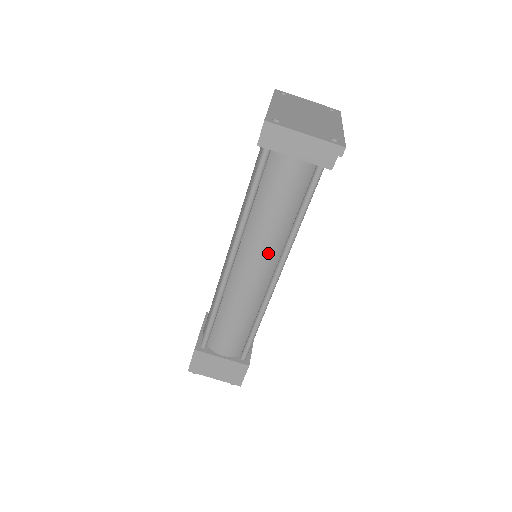
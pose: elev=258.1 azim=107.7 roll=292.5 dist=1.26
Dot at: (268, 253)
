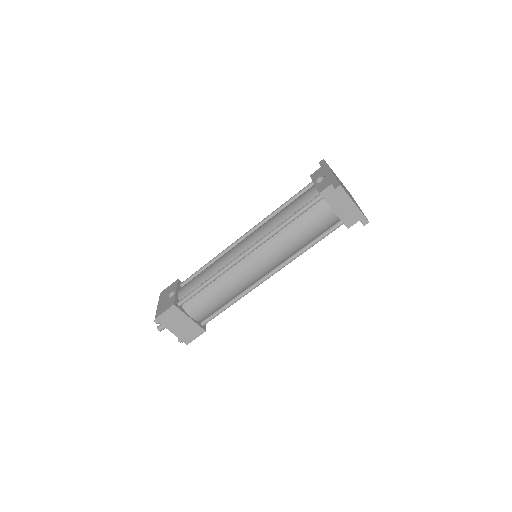
Dot at: (276, 259)
